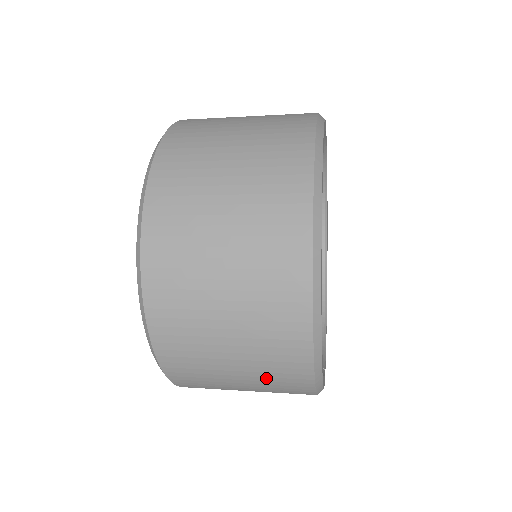
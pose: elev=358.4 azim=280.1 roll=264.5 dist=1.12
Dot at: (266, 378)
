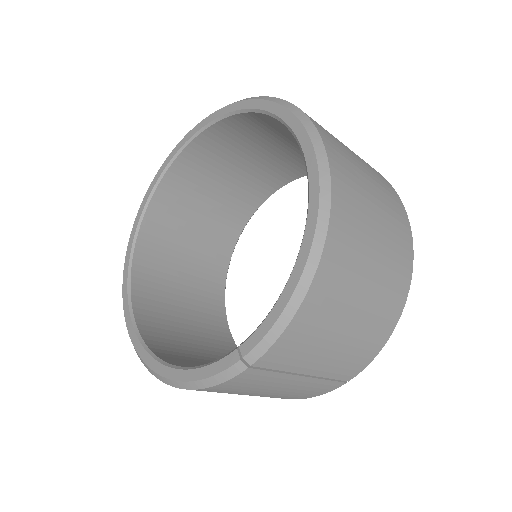
Dot at: (389, 271)
